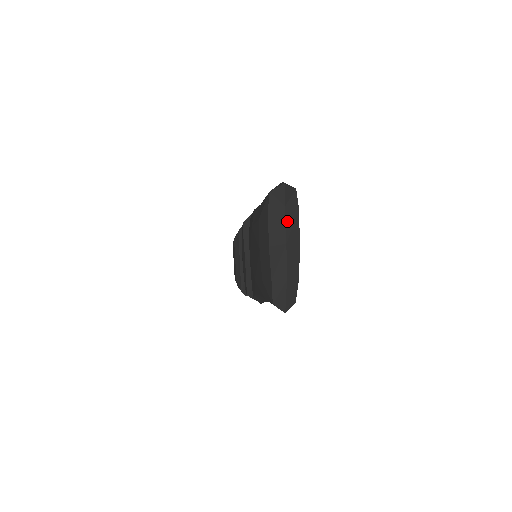
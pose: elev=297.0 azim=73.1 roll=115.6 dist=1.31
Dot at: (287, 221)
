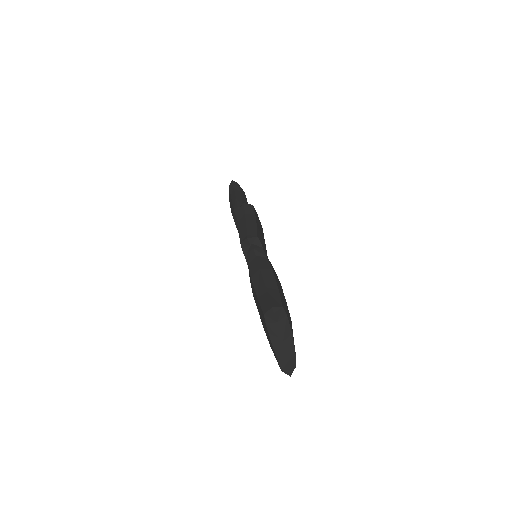
Dot at: (281, 329)
